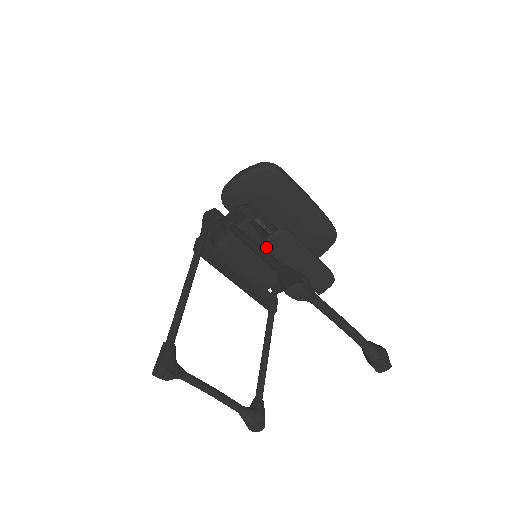
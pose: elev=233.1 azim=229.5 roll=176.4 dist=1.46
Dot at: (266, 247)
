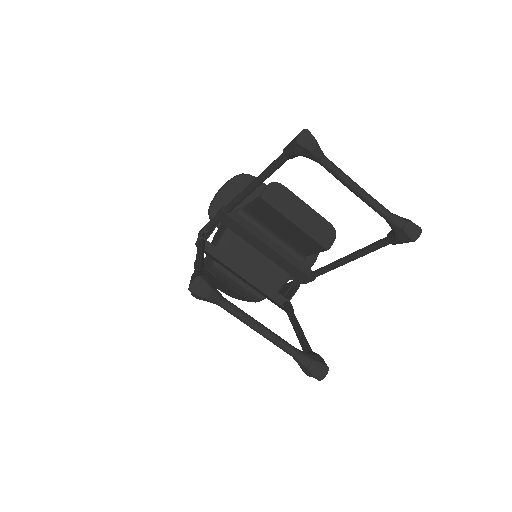
Dot at: (264, 200)
